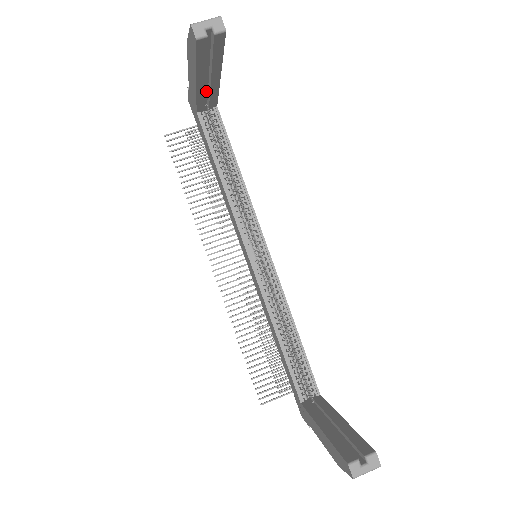
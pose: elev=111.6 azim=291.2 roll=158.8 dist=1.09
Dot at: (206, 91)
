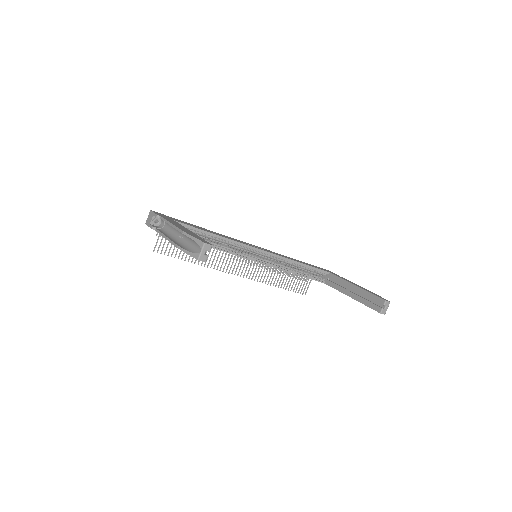
Dot at: occluded
